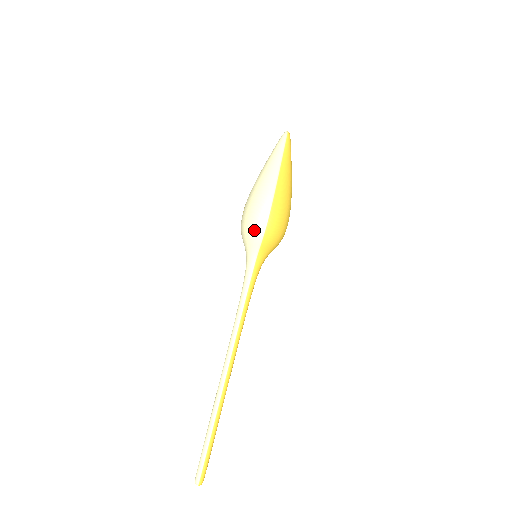
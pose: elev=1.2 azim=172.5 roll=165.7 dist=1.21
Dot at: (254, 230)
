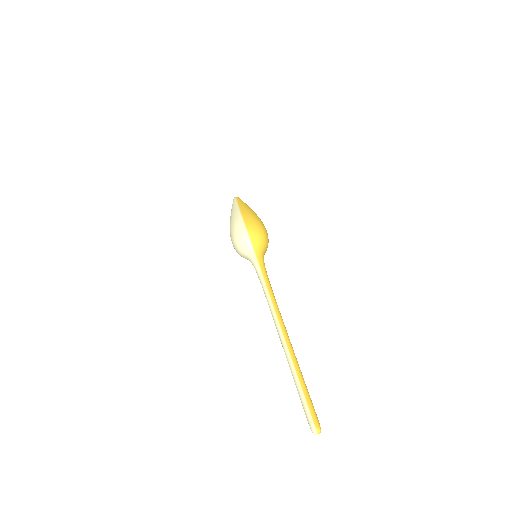
Dot at: (240, 236)
